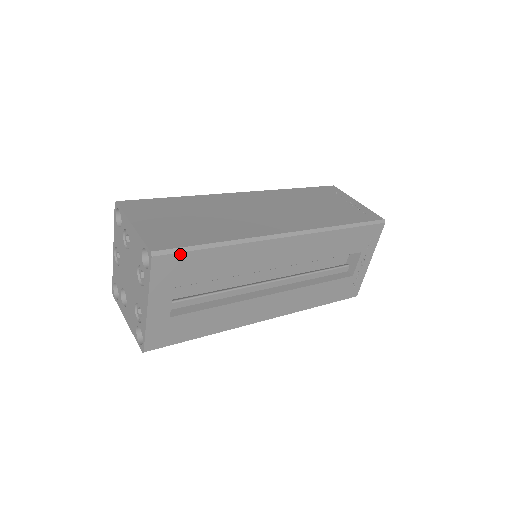
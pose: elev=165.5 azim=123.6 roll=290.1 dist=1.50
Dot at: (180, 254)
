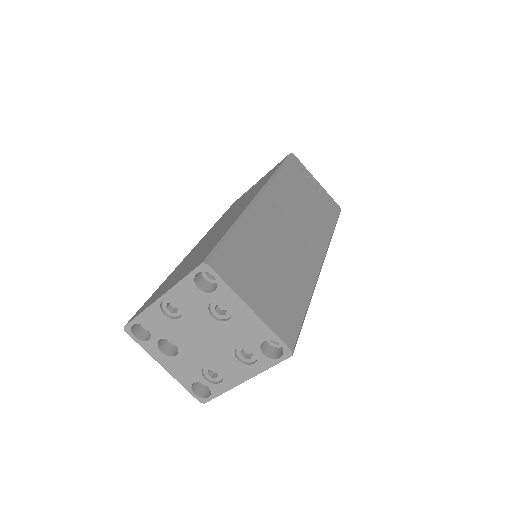
Dot at: occluded
